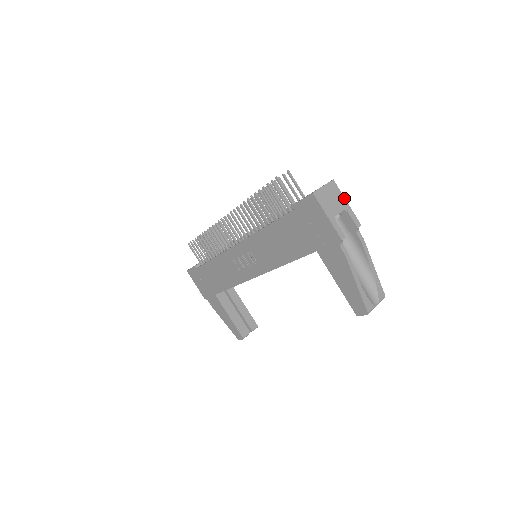
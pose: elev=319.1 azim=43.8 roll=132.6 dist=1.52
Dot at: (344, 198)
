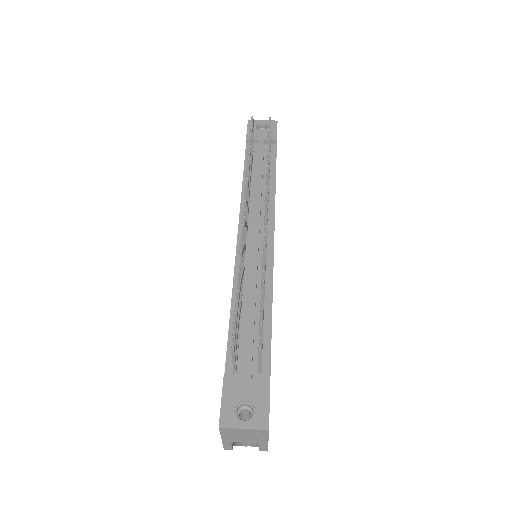
Dot at: (267, 439)
